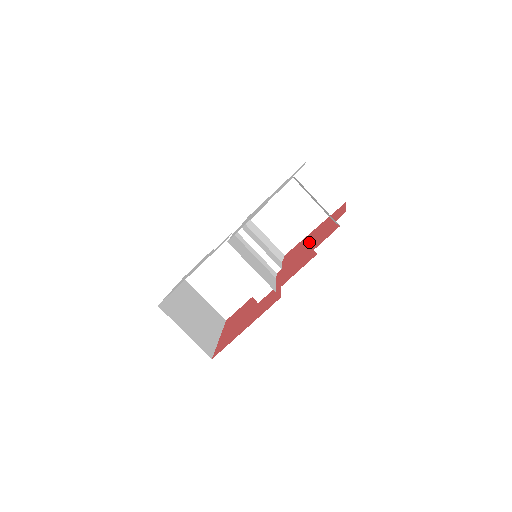
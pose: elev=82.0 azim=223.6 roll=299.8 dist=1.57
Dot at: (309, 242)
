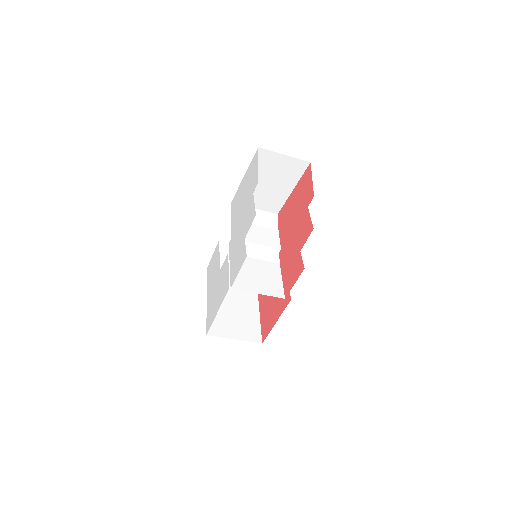
Dot at: (293, 221)
